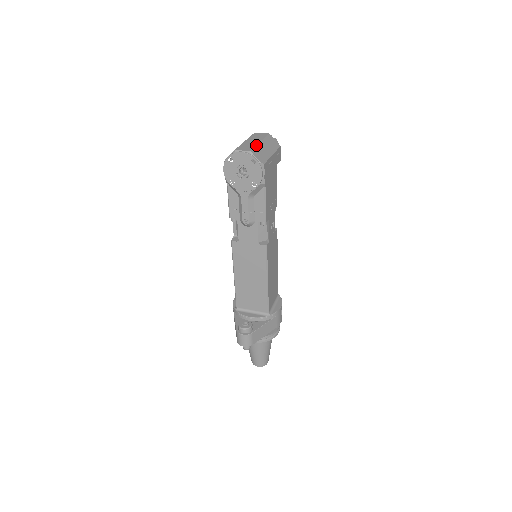
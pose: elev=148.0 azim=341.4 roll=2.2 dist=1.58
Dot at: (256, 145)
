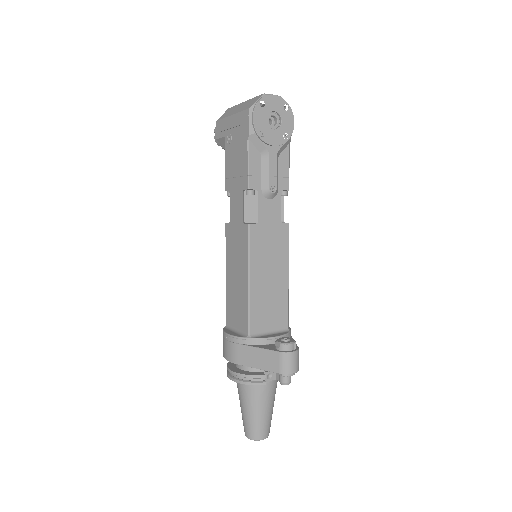
Dot at: occluded
